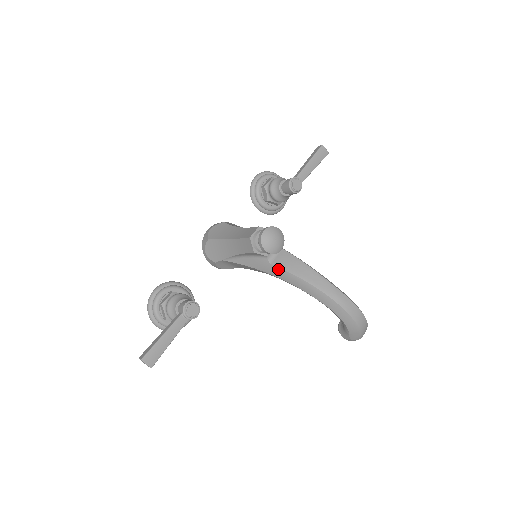
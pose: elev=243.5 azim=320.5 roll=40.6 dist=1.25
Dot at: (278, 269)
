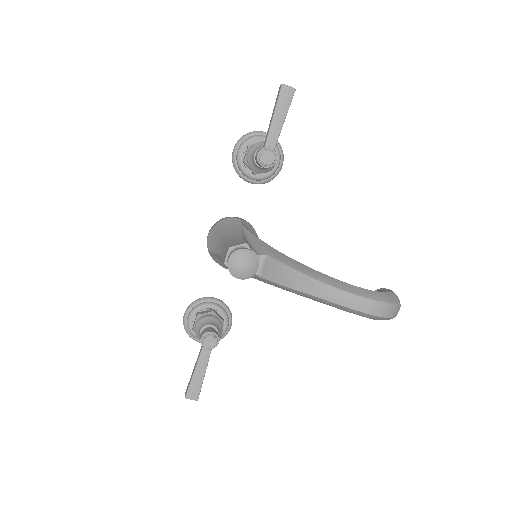
Dot at: (269, 282)
